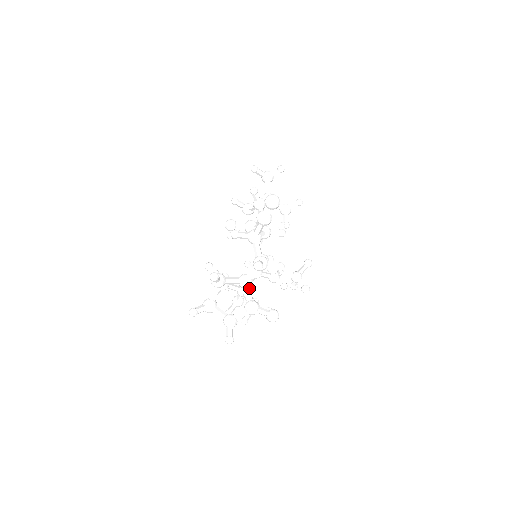
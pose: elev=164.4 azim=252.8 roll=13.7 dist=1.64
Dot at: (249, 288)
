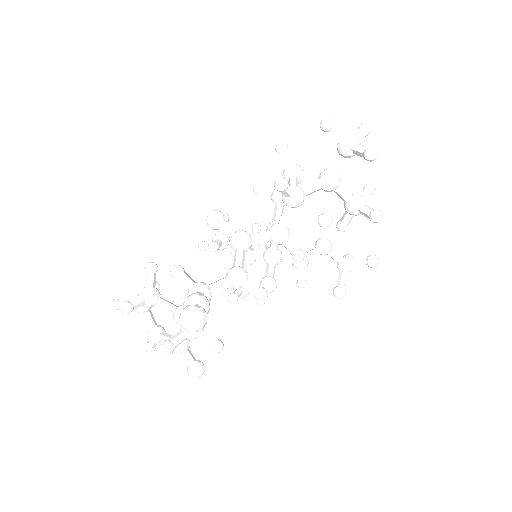
Dot at: occluded
